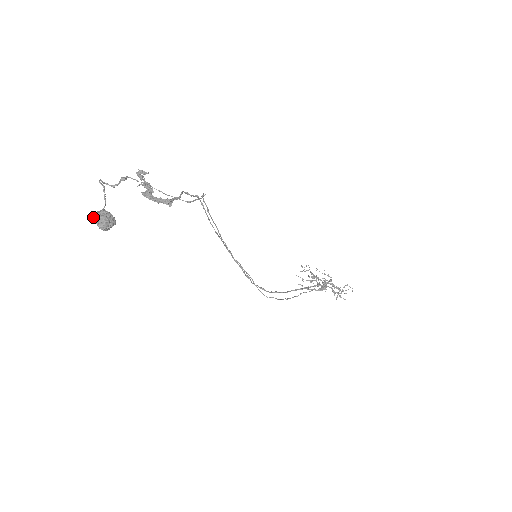
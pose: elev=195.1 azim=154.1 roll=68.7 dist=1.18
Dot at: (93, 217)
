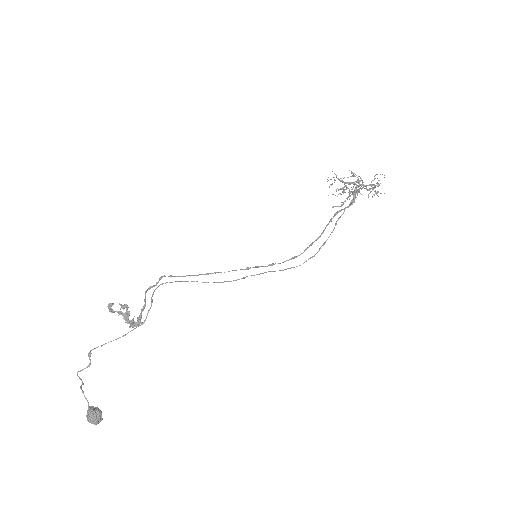
Dot at: (88, 418)
